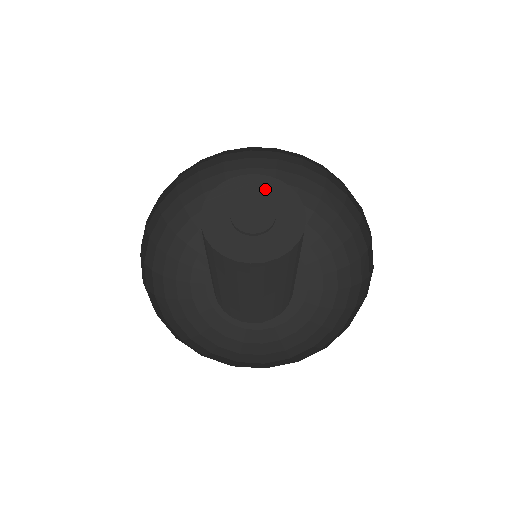
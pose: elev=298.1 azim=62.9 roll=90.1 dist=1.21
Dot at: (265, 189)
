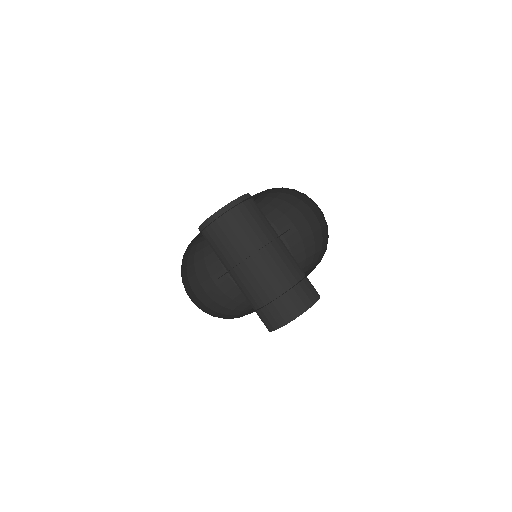
Dot at: occluded
